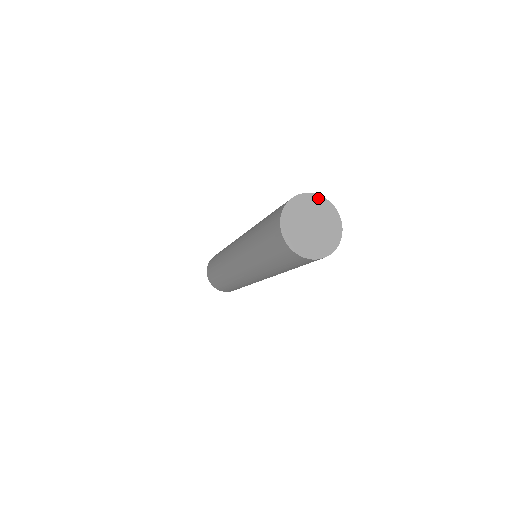
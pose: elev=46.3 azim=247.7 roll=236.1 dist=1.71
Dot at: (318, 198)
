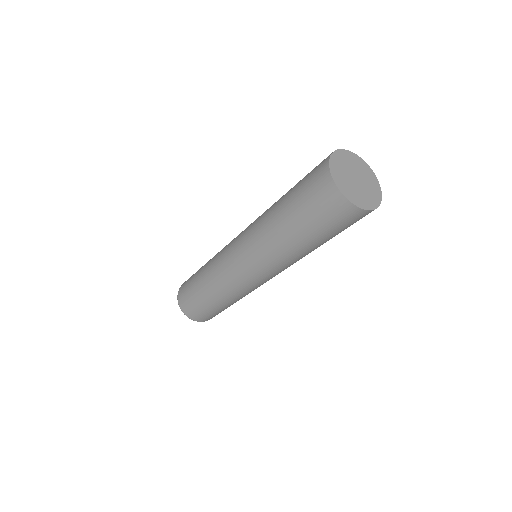
Dot at: (354, 156)
